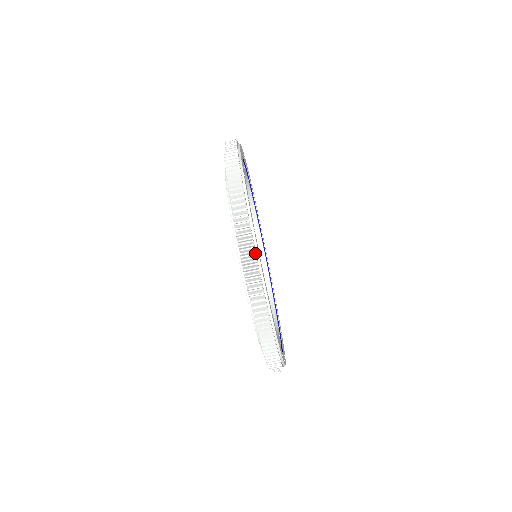
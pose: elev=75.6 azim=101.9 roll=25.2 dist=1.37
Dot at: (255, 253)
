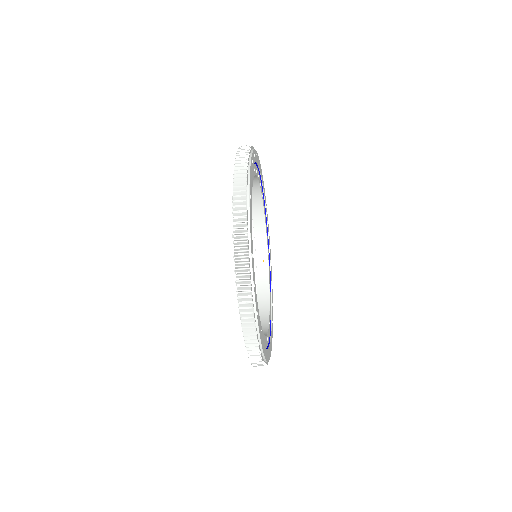
Dot at: (257, 339)
